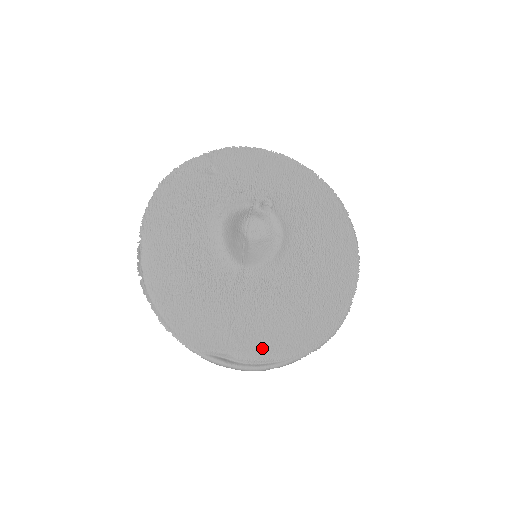
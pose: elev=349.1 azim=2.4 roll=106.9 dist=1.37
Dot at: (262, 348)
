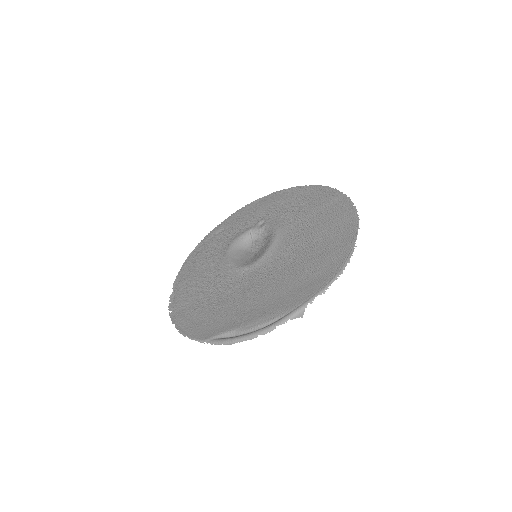
Dot at: (264, 313)
